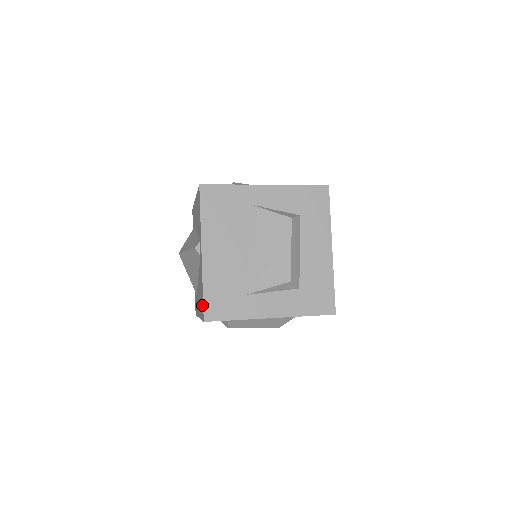
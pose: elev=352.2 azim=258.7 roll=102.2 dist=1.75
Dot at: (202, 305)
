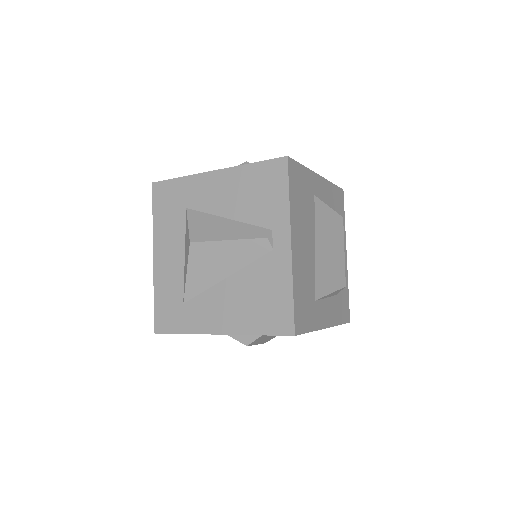
Dot at: (282, 314)
